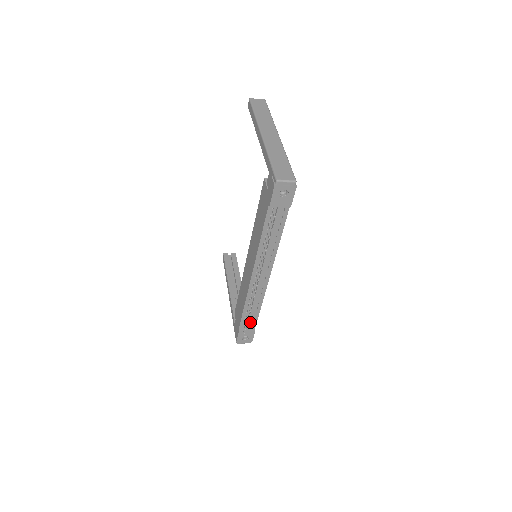
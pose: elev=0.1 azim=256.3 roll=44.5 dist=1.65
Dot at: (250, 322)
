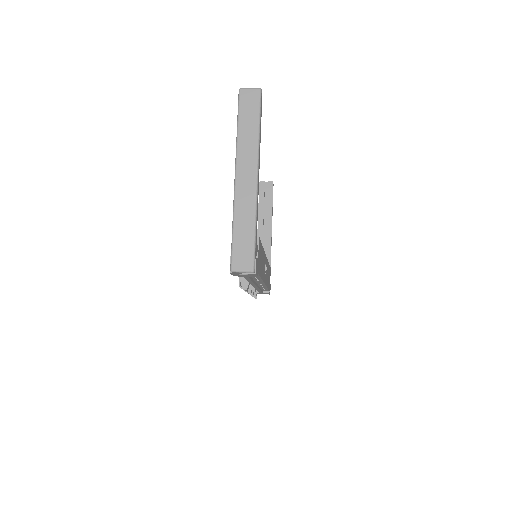
Dot at: occluded
